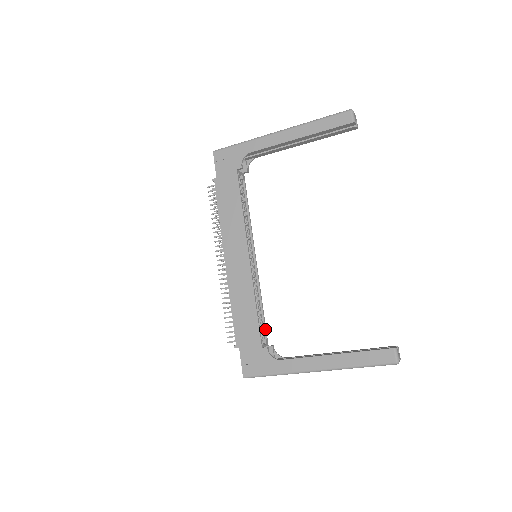
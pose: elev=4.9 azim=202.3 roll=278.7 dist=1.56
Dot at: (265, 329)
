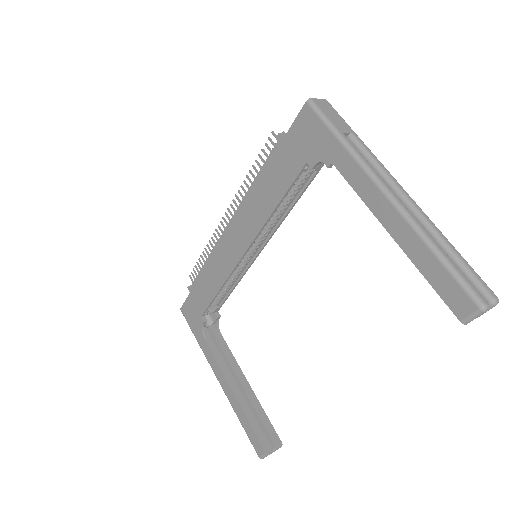
Dot at: (223, 301)
